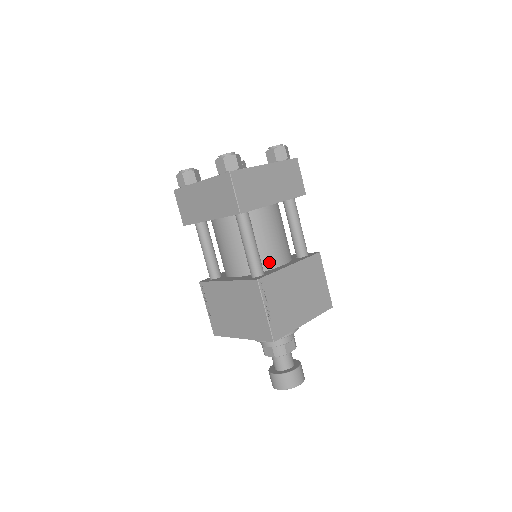
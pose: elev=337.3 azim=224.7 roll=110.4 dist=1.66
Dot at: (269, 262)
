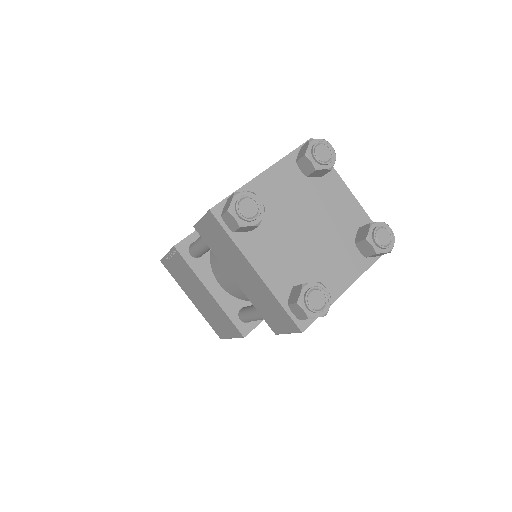
Dot at: occluded
